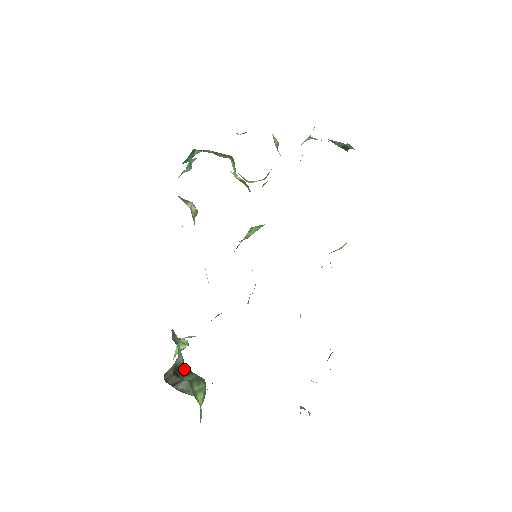
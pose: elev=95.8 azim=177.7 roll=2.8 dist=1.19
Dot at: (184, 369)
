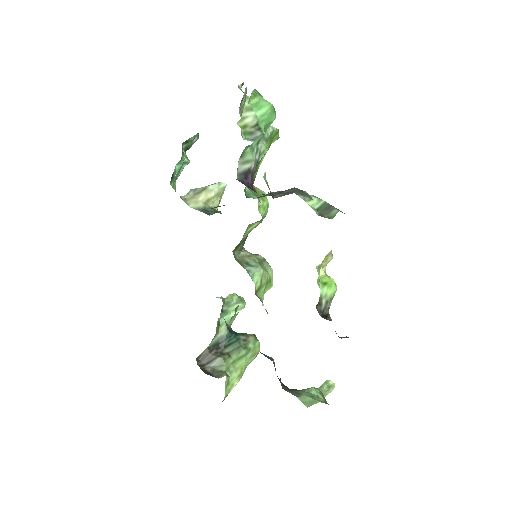
Dot at: (230, 338)
